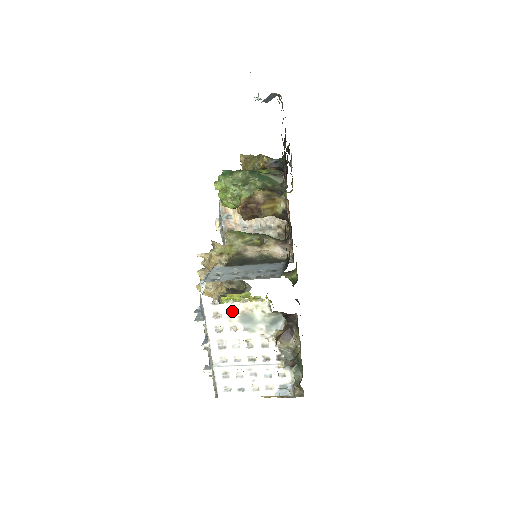
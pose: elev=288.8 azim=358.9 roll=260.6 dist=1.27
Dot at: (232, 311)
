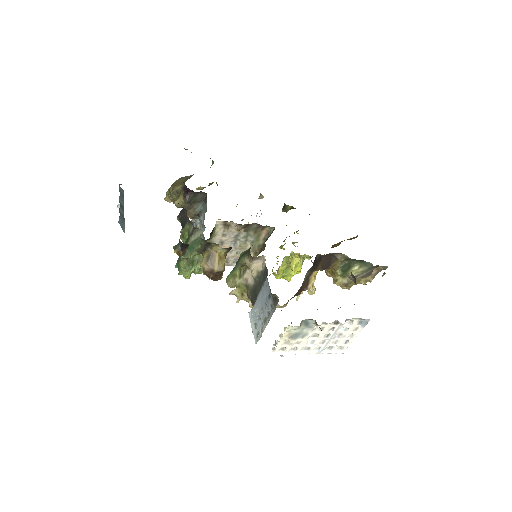
Dot at: (285, 342)
